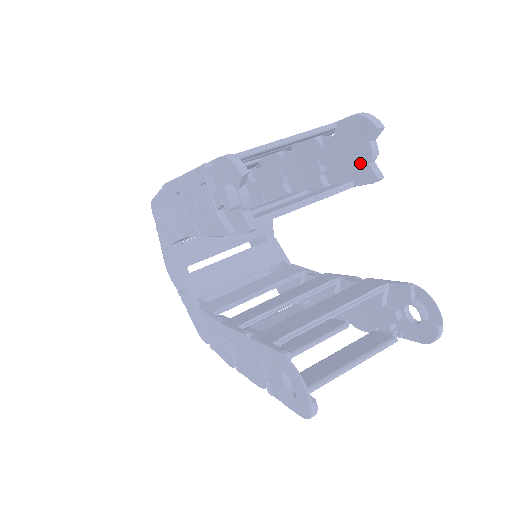
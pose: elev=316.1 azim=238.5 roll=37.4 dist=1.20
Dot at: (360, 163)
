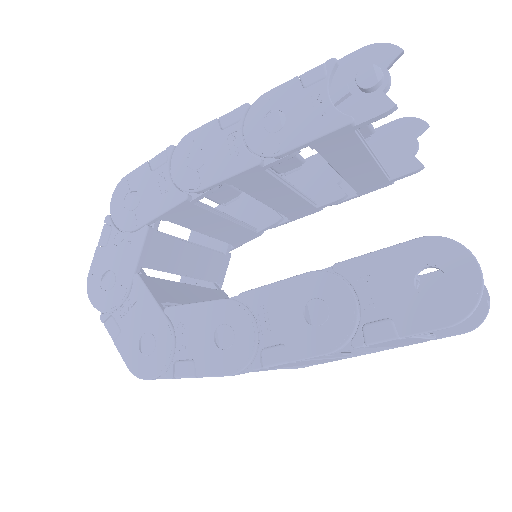
Dot at: (401, 156)
